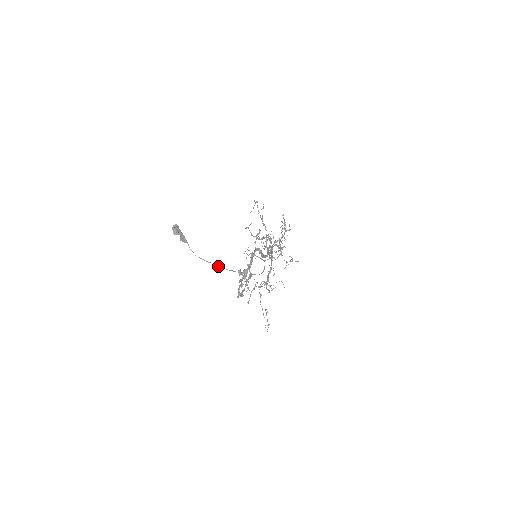
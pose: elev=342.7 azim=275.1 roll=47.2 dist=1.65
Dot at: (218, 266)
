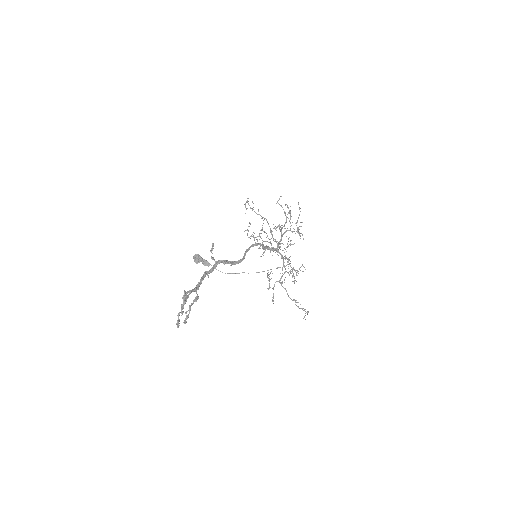
Dot at: occluded
